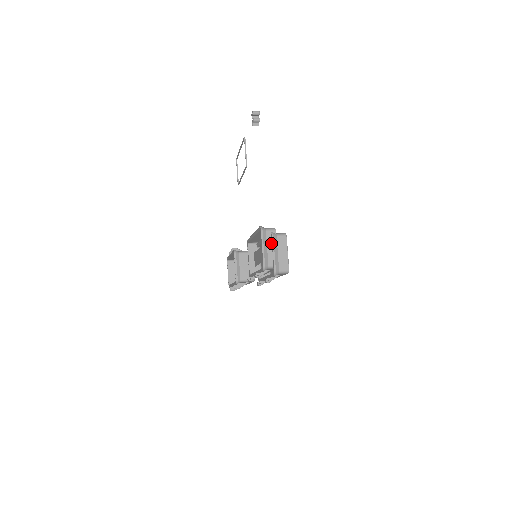
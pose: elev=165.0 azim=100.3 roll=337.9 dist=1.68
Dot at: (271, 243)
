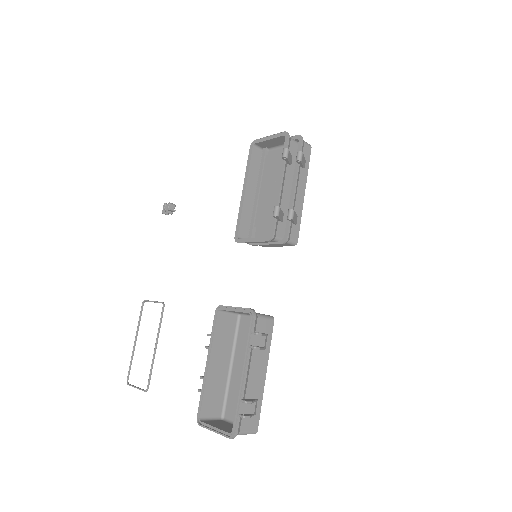
Dot at: (272, 144)
